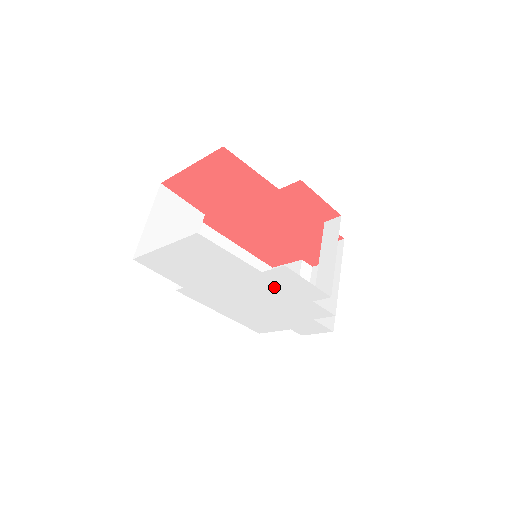
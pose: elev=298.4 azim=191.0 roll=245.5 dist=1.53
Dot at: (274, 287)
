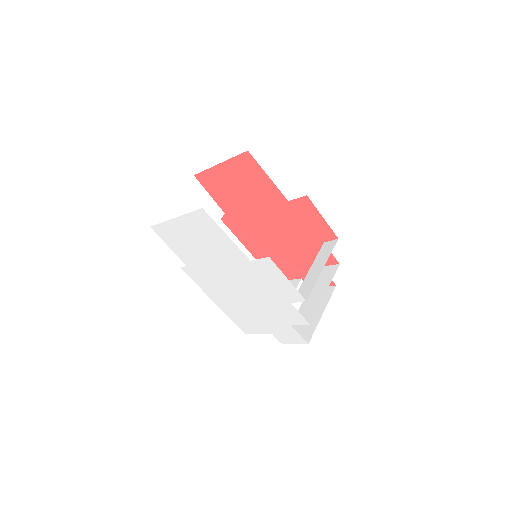
Dot at: (260, 280)
